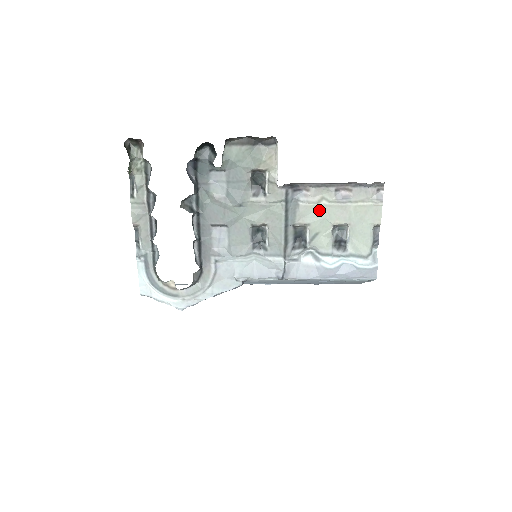
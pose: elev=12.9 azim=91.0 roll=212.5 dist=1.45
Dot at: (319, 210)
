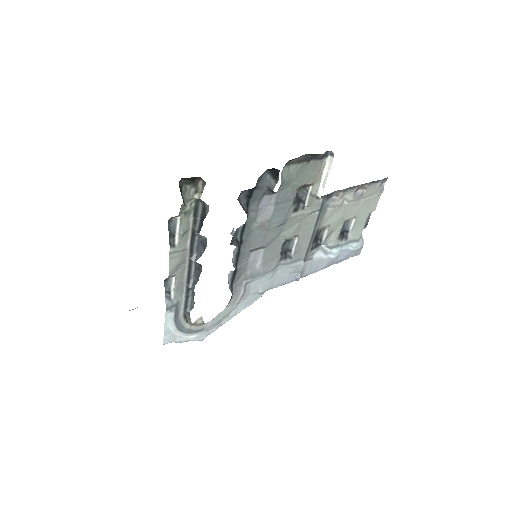
Dot at: (340, 211)
